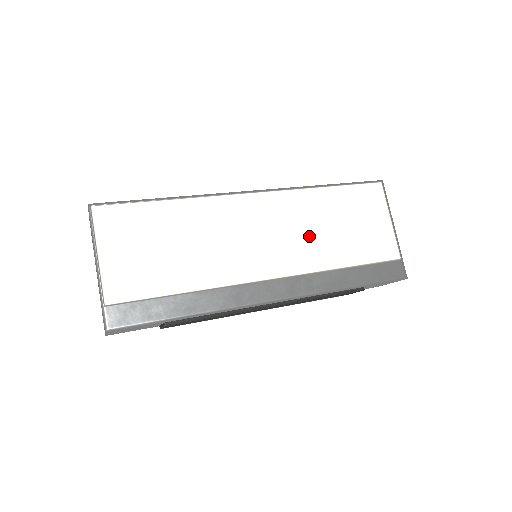
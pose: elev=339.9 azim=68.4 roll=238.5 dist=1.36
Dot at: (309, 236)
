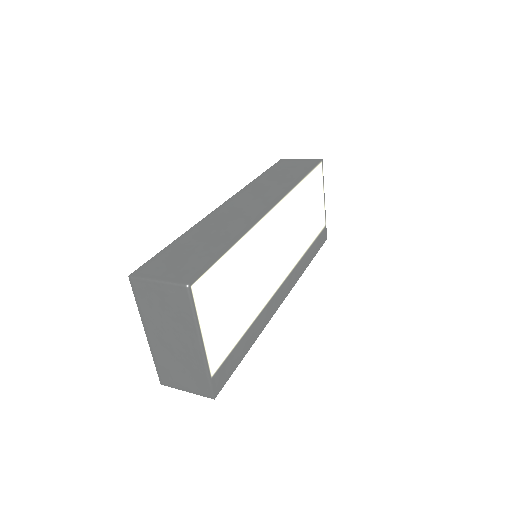
Dot at: (296, 232)
